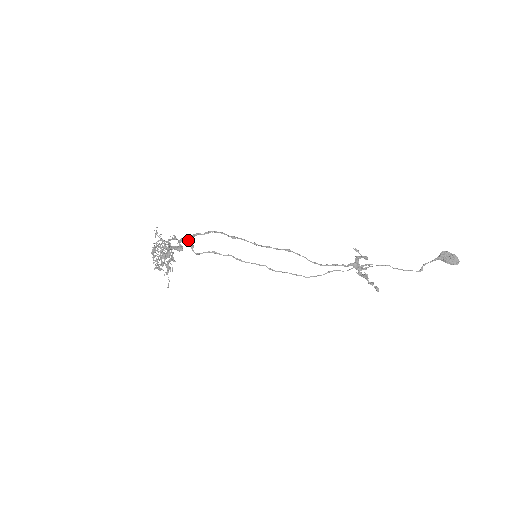
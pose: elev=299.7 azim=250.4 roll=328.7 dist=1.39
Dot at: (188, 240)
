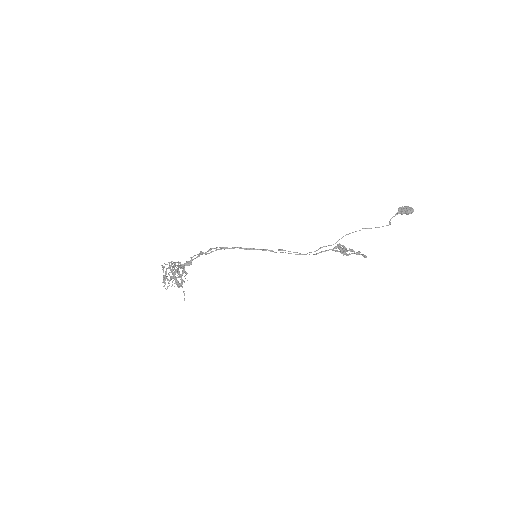
Dot at: (195, 255)
